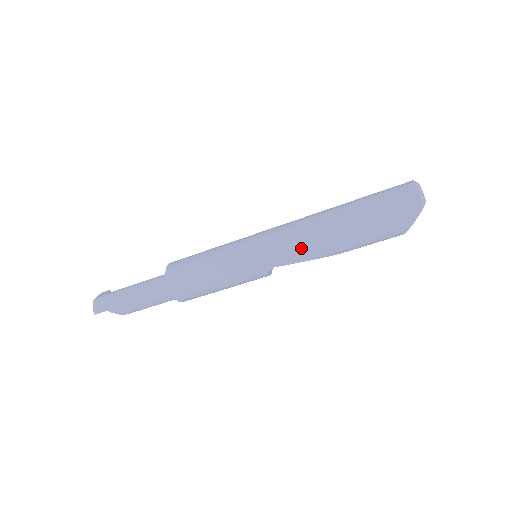
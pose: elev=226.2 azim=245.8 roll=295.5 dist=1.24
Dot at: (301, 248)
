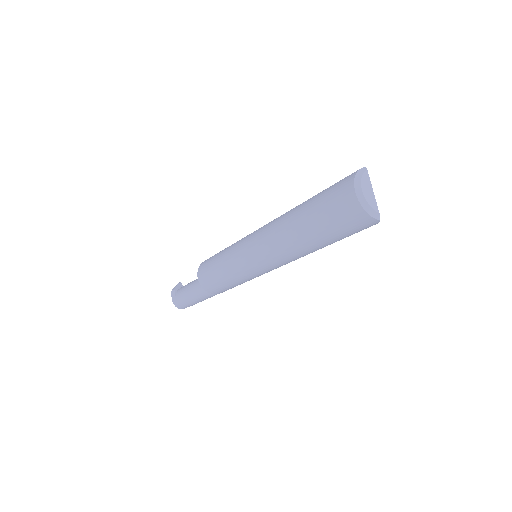
Dot at: (290, 261)
